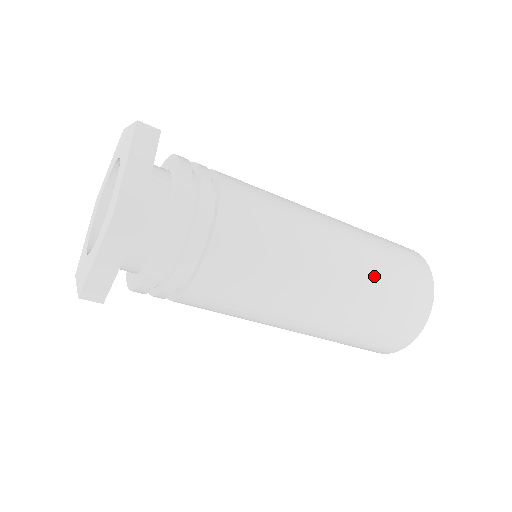
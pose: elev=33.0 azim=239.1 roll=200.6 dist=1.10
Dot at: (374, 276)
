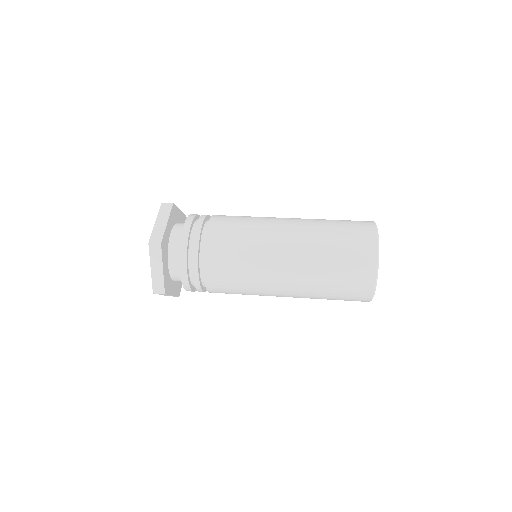
Dot at: occluded
